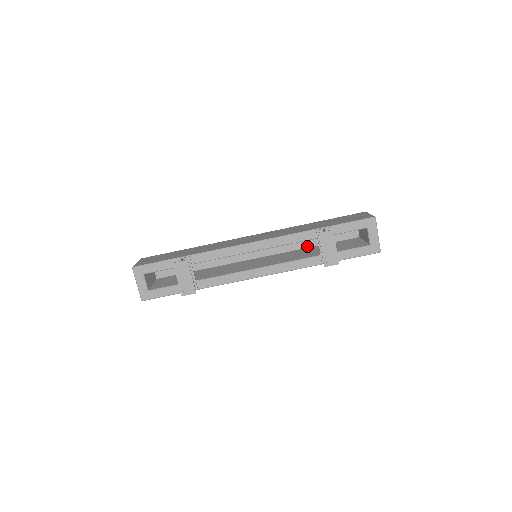
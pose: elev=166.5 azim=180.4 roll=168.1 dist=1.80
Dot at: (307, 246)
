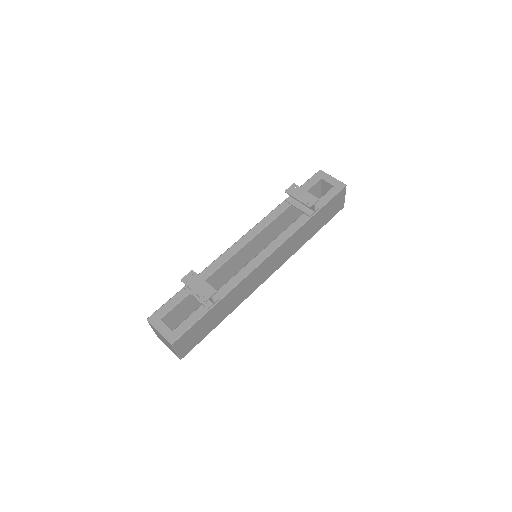
Dot at: occluded
